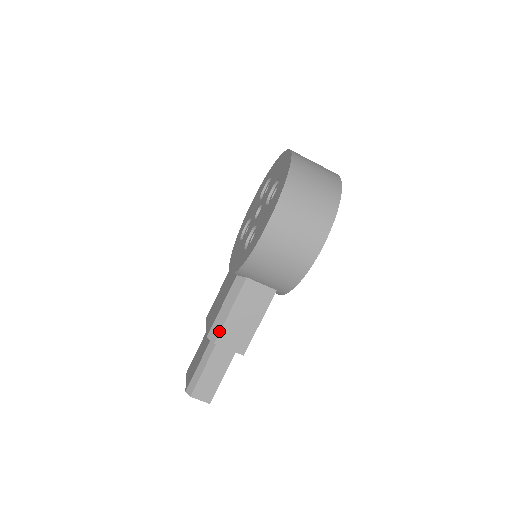
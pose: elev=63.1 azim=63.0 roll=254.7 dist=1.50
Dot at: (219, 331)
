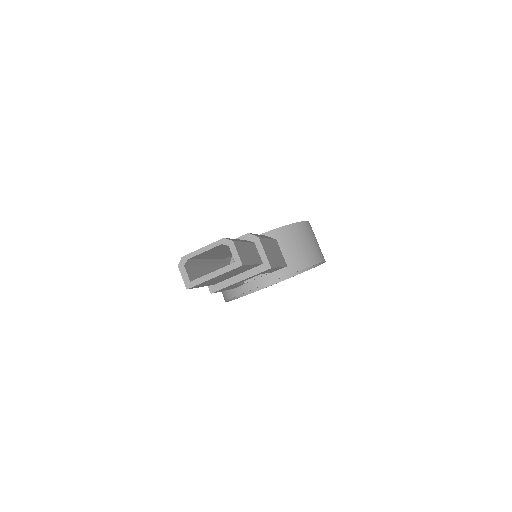
Dot at: (262, 237)
